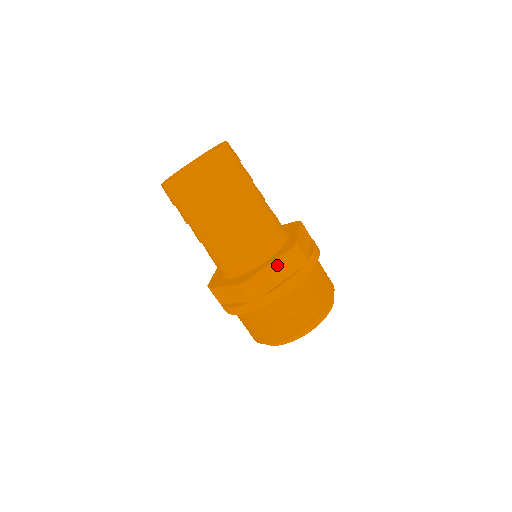
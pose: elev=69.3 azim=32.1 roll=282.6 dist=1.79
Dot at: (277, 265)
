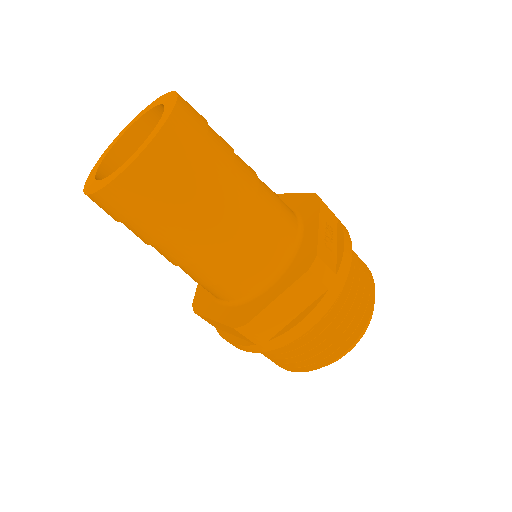
Dot at: (289, 295)
